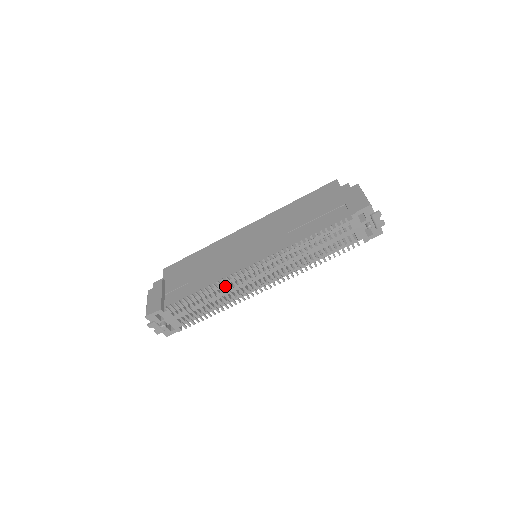
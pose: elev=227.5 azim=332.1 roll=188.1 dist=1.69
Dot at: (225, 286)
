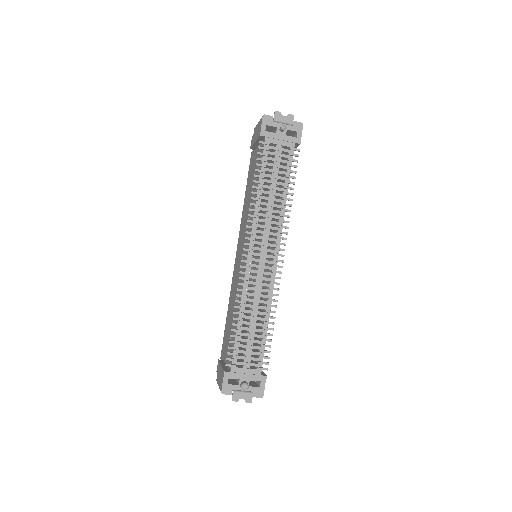
Dot at: (247, 293)
